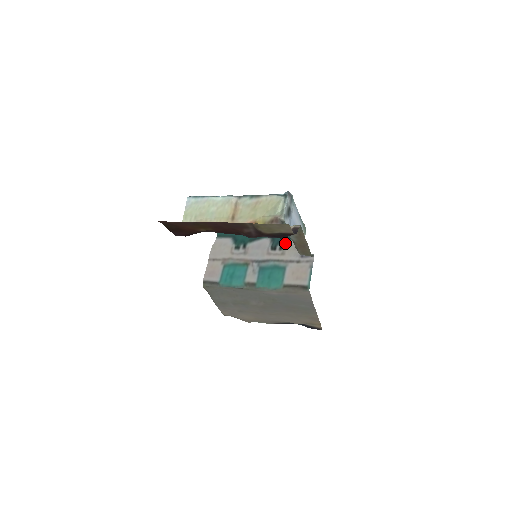
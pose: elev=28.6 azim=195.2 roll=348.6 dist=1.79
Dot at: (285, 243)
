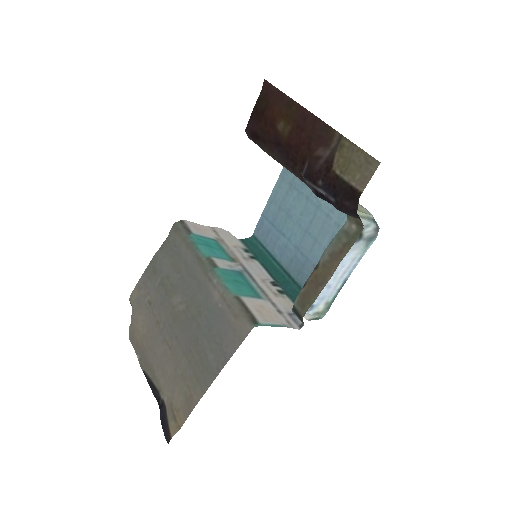
Dot at: (289, 297)
